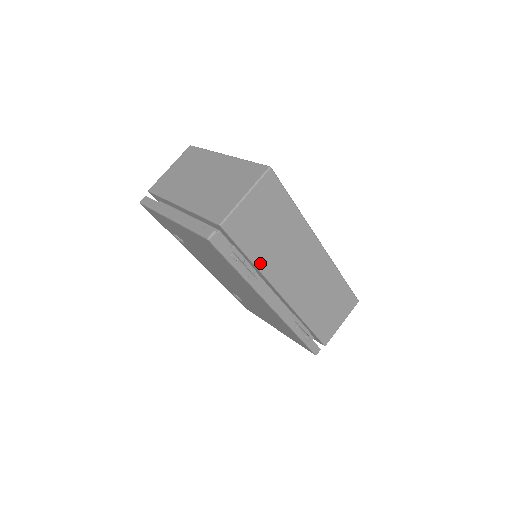
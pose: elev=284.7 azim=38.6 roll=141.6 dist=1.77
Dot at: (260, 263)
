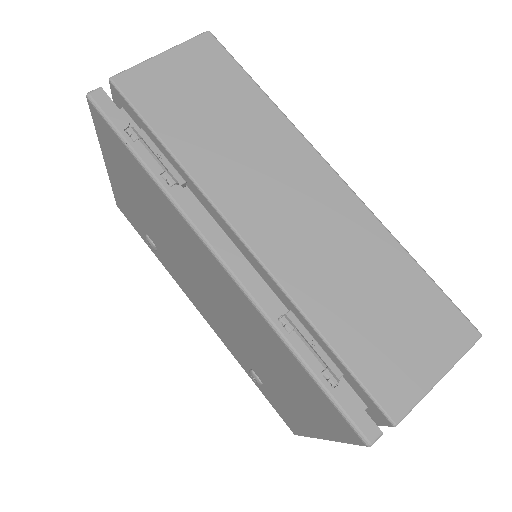
Dot at: (186, 158)
